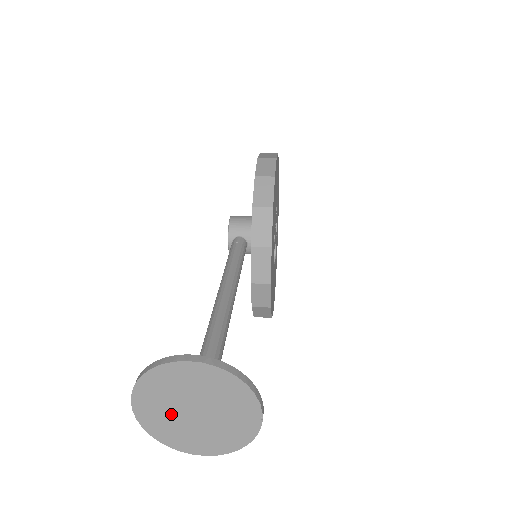
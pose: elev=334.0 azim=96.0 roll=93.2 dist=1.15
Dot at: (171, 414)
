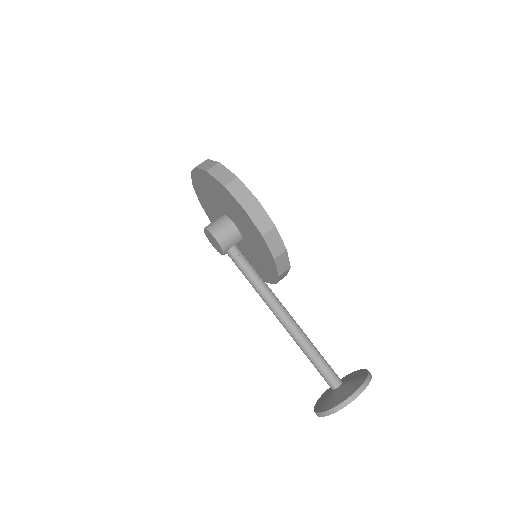
Dot at: occluded
